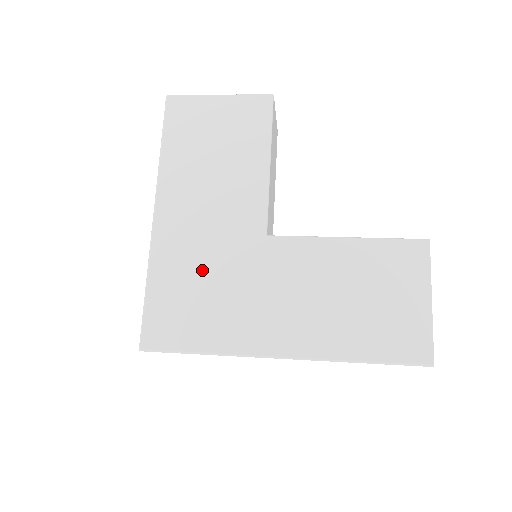
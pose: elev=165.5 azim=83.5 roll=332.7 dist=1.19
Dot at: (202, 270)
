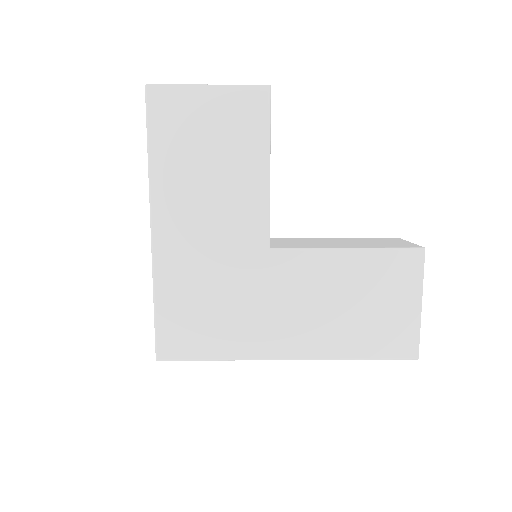
Dot at: (208, 285)
